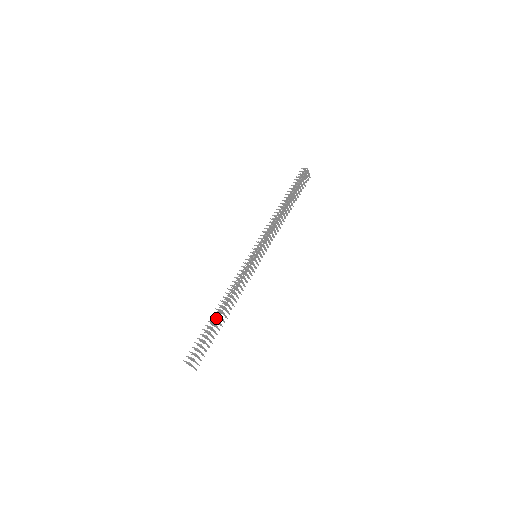
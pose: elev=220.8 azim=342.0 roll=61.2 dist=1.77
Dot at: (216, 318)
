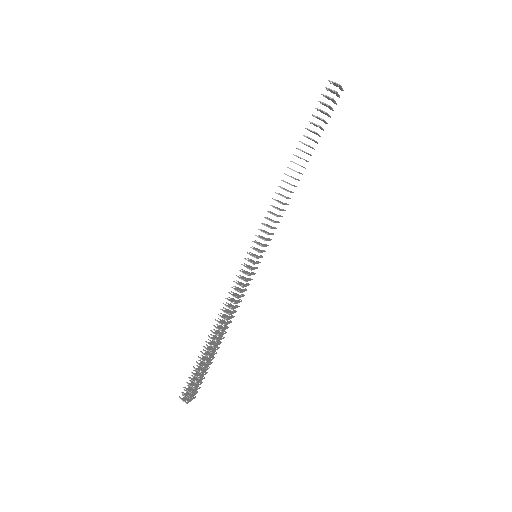
Dot at: (210, 352)
